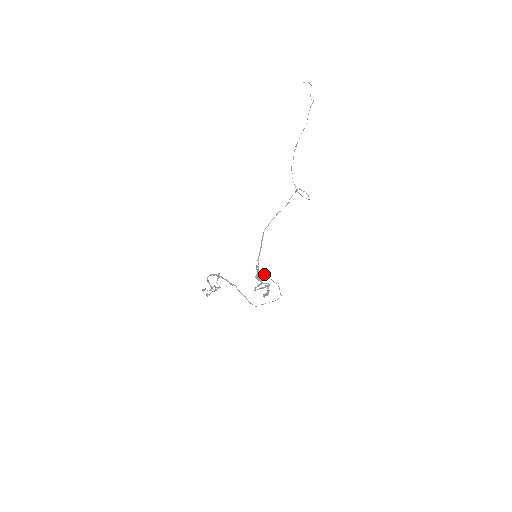
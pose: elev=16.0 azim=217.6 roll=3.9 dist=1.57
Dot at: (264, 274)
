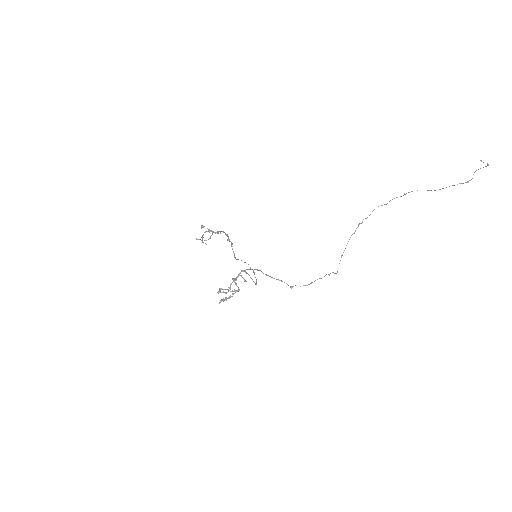
Dot at: (244, 279)
